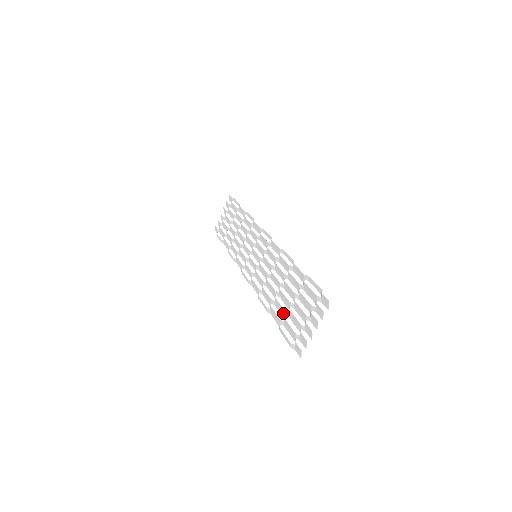
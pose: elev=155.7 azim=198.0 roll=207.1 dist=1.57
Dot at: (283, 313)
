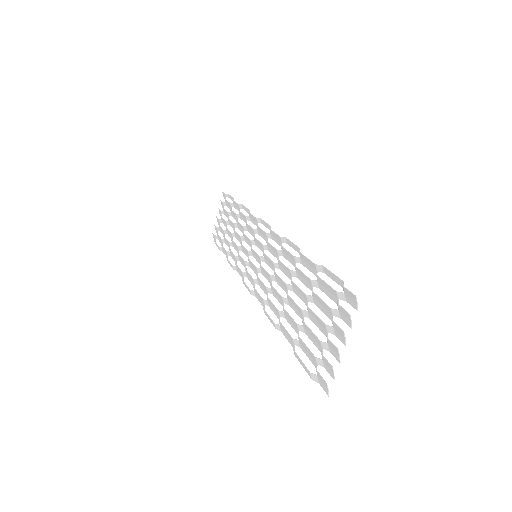
Dot at: (295, 328)
